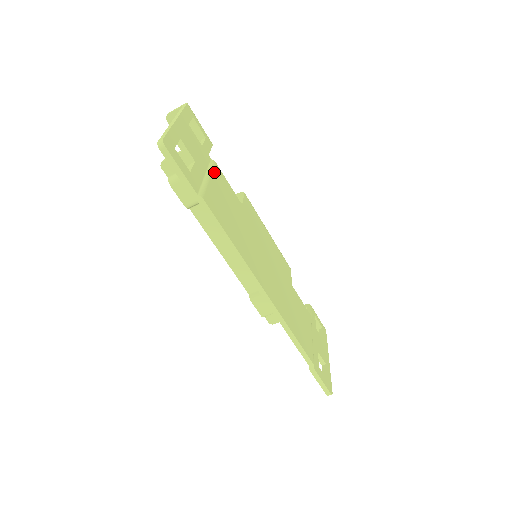
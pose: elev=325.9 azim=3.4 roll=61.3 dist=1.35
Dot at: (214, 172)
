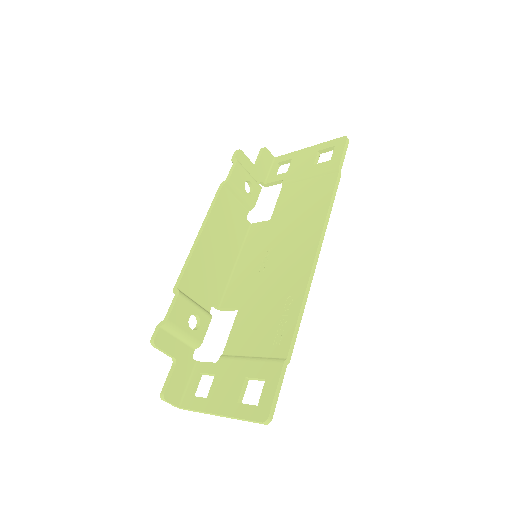
Dot at: occluded
